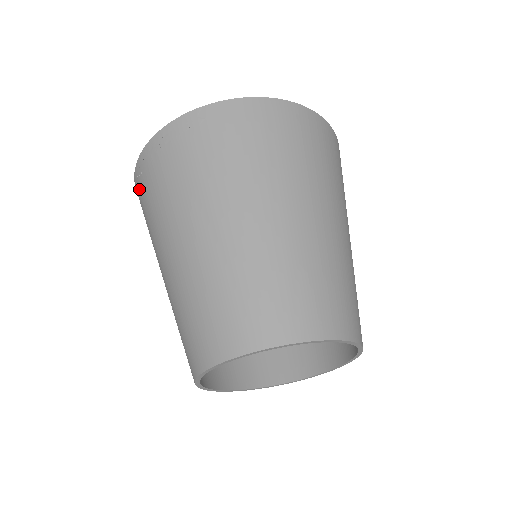
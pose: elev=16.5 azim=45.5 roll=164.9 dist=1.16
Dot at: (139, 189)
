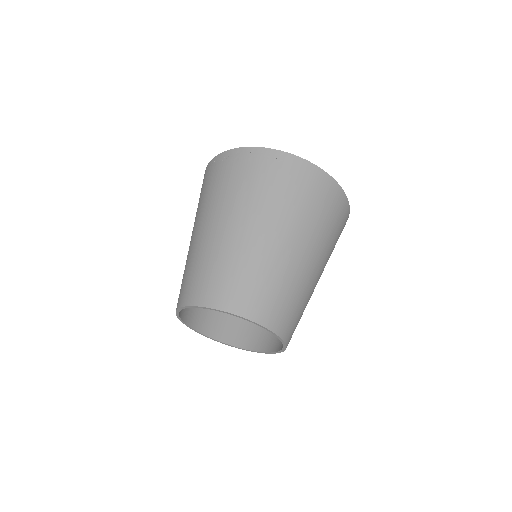
Dot at: (213, 169)
